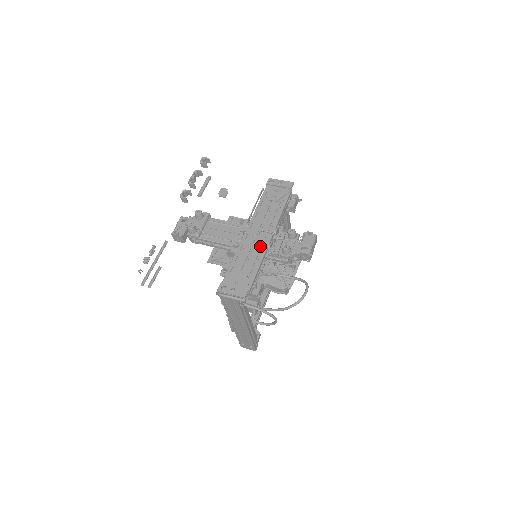
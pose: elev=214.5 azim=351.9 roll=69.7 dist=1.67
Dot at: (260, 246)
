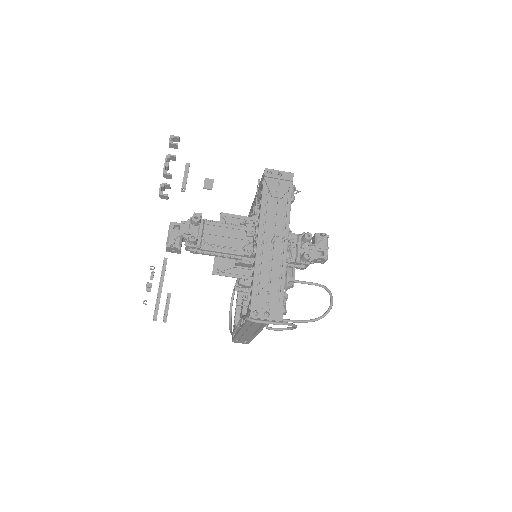
Dot at: (279, 256)
